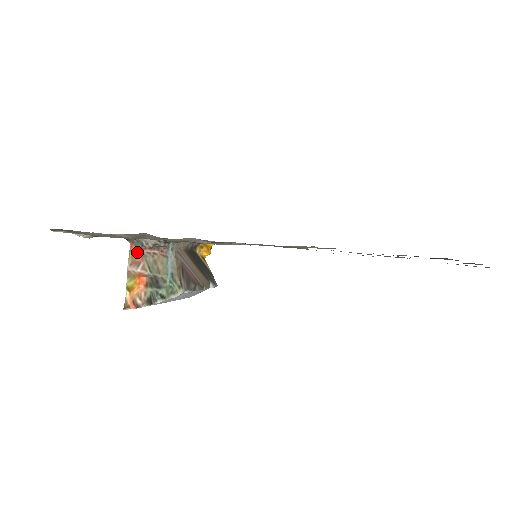
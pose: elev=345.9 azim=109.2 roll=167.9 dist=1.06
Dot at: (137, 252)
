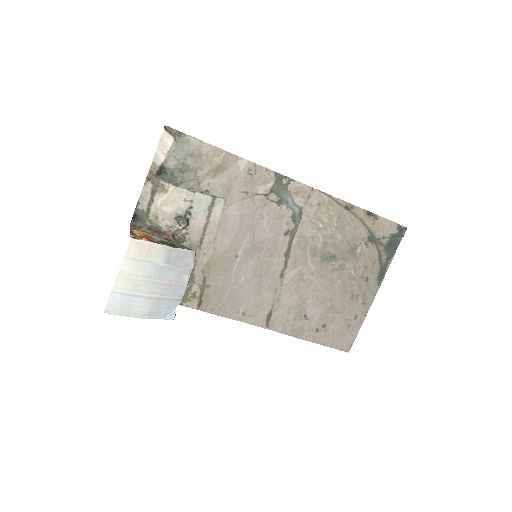
Dot at: (140, 229)
